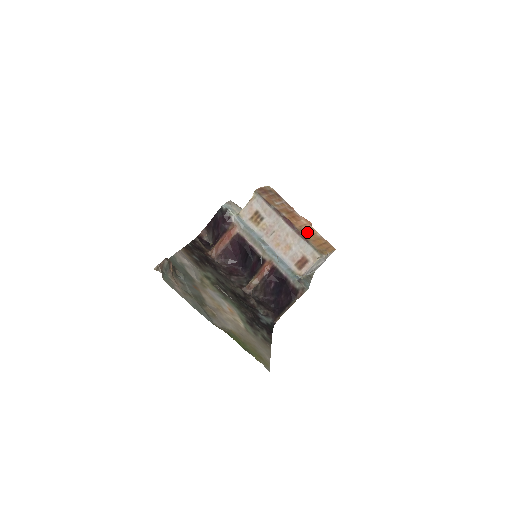
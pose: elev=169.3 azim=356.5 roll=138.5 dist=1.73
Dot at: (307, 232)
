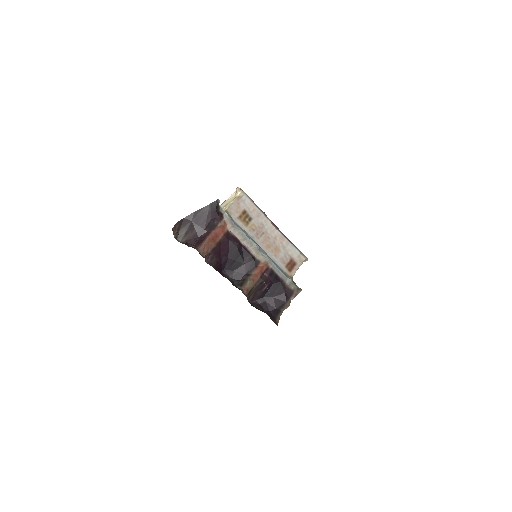
Dot at: occluded
